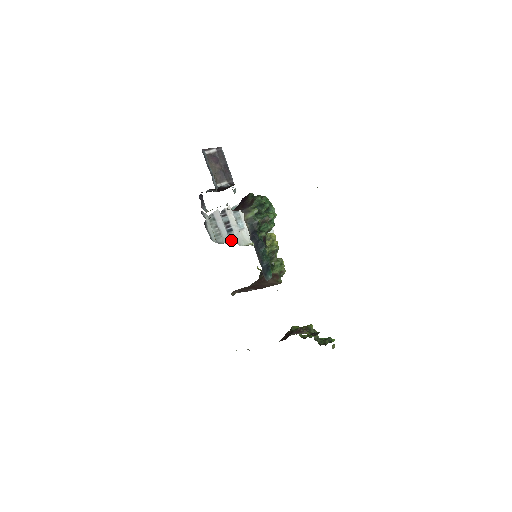
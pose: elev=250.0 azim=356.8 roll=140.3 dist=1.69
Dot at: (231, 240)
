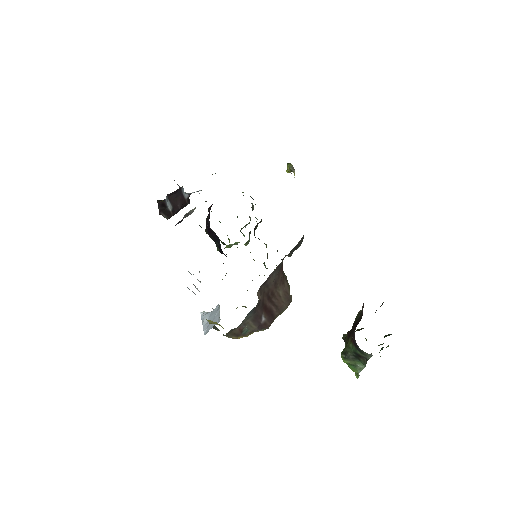
Dot at: occluded
